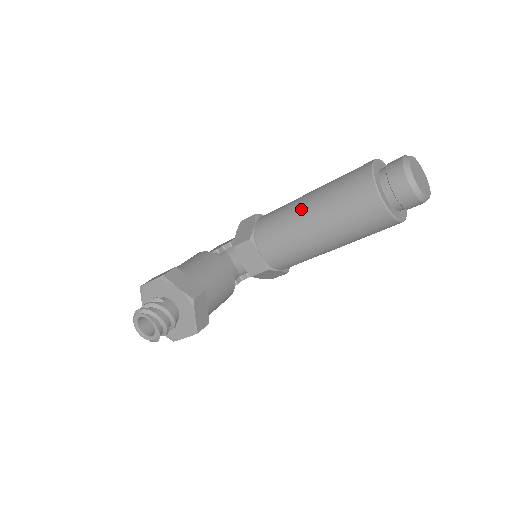
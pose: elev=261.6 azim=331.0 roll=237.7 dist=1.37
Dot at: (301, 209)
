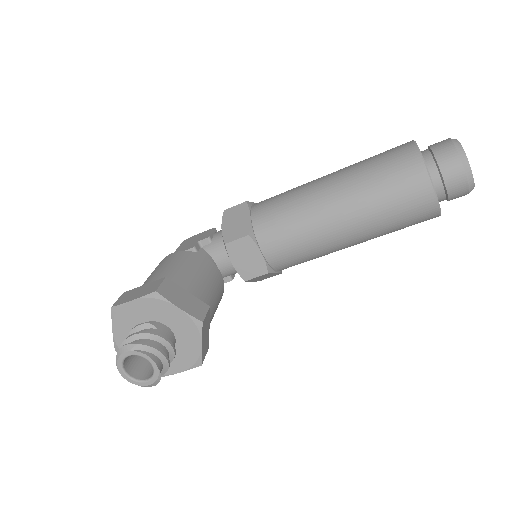
Dot at: (322, 198)
